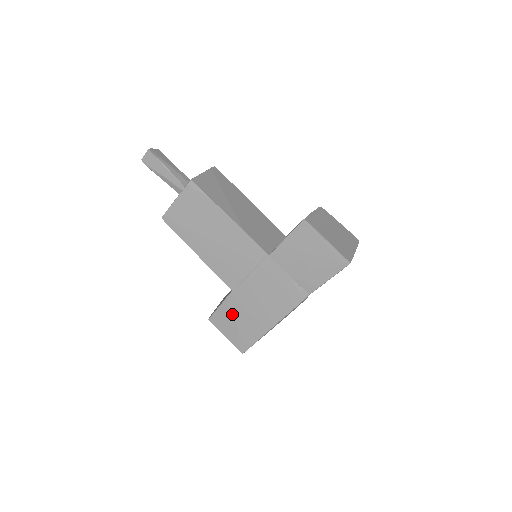
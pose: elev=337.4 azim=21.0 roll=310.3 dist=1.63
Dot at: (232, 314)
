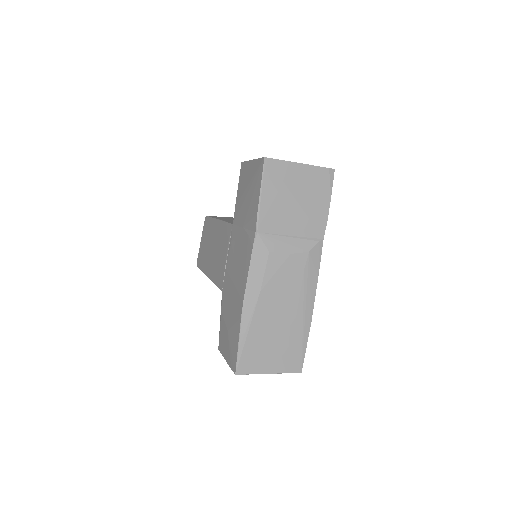
Dot at: (225, 321)
